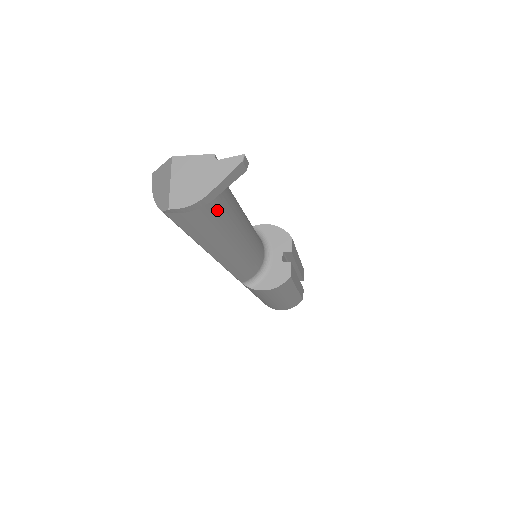
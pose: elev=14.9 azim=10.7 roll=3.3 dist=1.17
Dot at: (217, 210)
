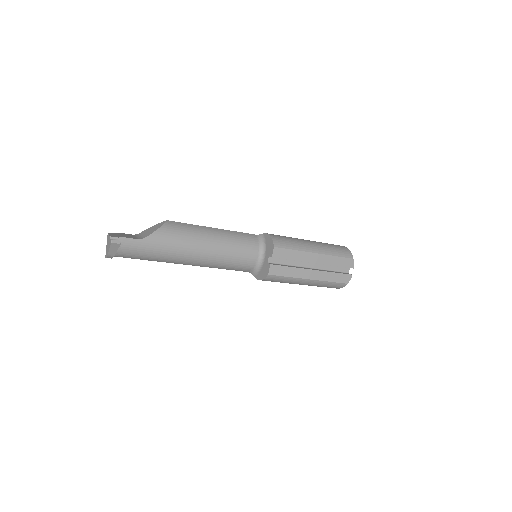
Dot at: (147, 250)
